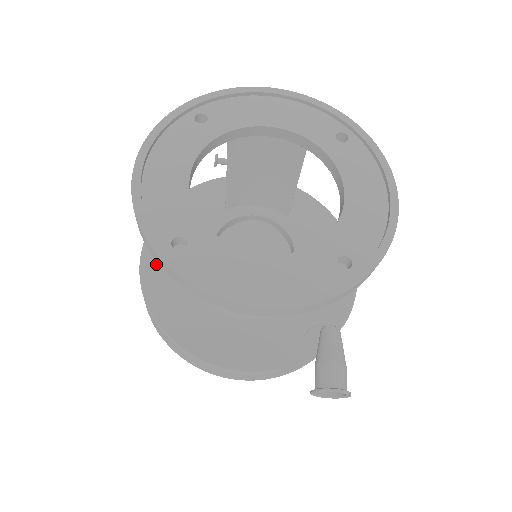
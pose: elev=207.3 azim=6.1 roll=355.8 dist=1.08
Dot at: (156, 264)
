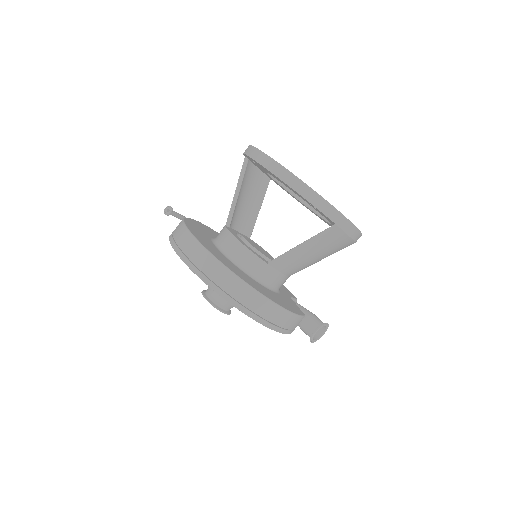
Dot at: (217, 255)
